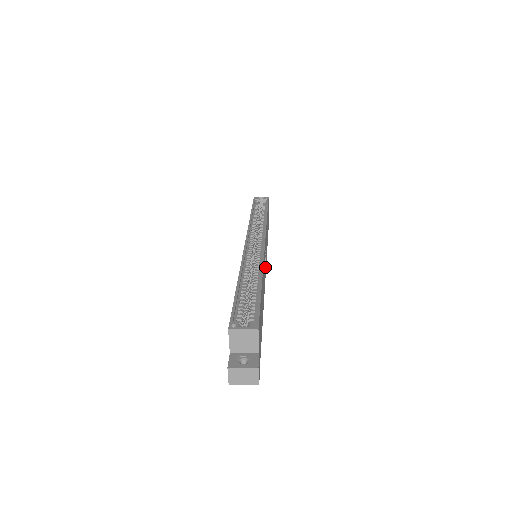
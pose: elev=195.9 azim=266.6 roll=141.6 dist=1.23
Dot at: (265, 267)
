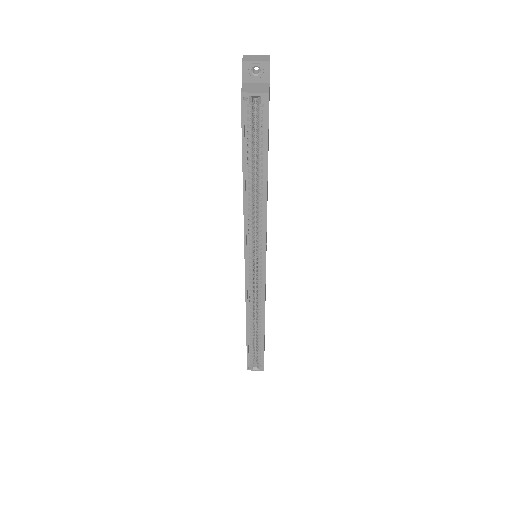
Dot at: occluded
